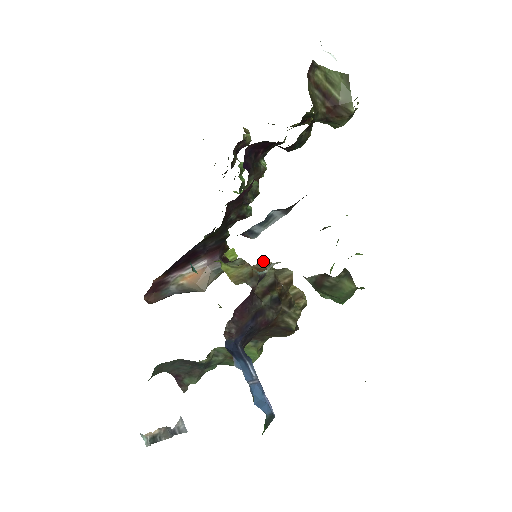
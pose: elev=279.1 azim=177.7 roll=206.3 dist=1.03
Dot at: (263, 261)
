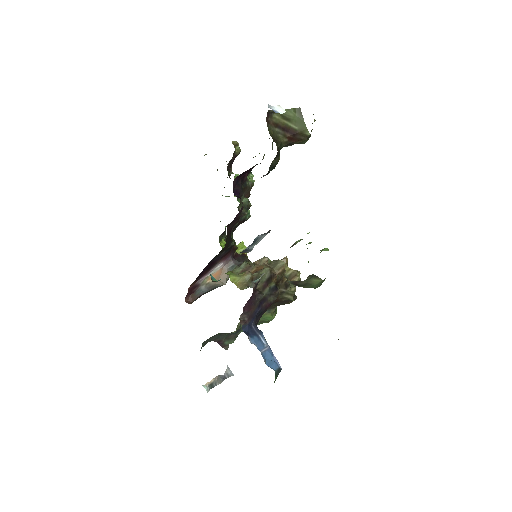
Dot at: (262, 258)
